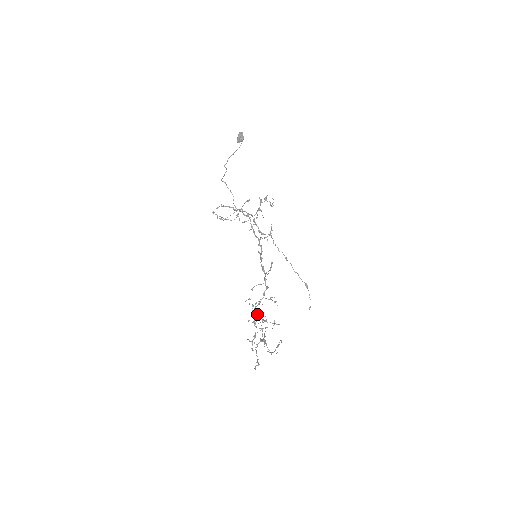
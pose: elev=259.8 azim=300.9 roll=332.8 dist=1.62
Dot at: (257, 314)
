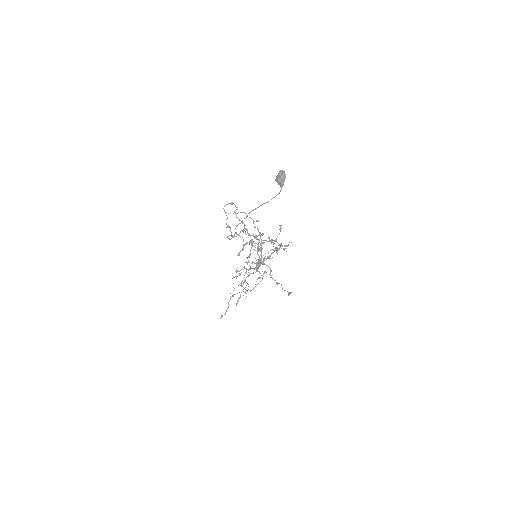
Dot at: occluded
